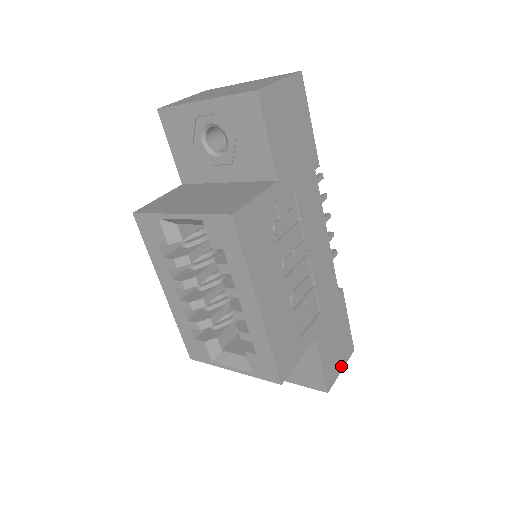
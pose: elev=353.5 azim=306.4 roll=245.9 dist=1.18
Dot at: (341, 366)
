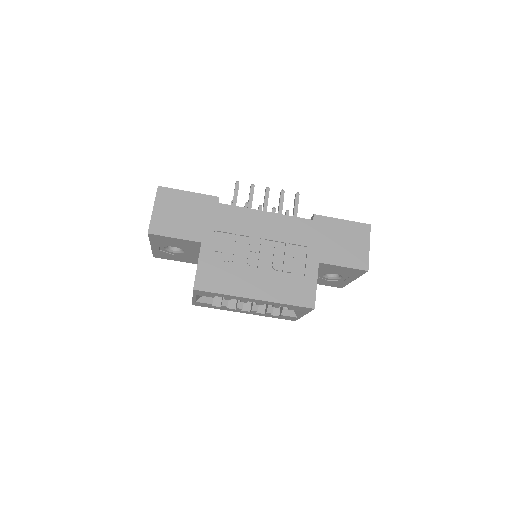
Dot at: (366, 246)
